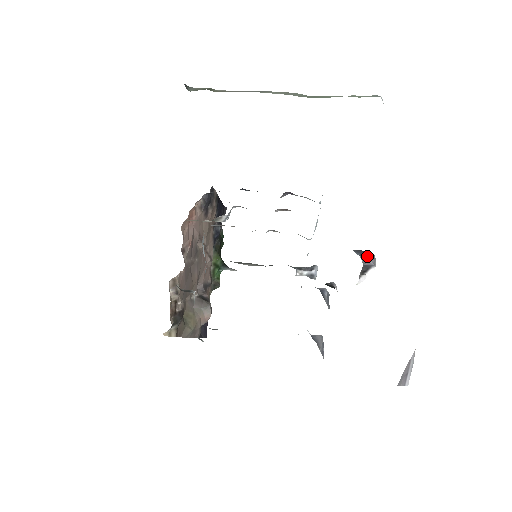
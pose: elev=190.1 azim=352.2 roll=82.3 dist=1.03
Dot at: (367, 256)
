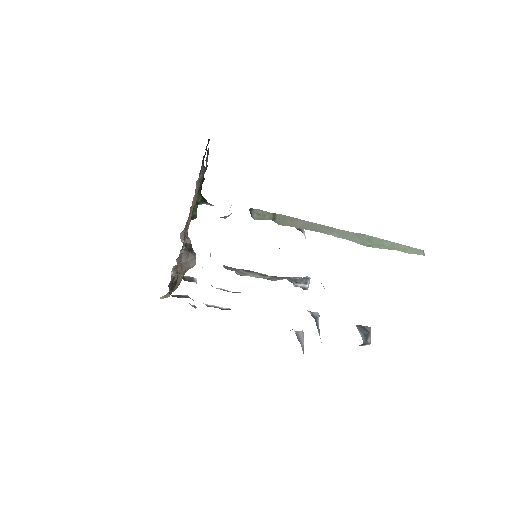
Dot at: (367, 338)
